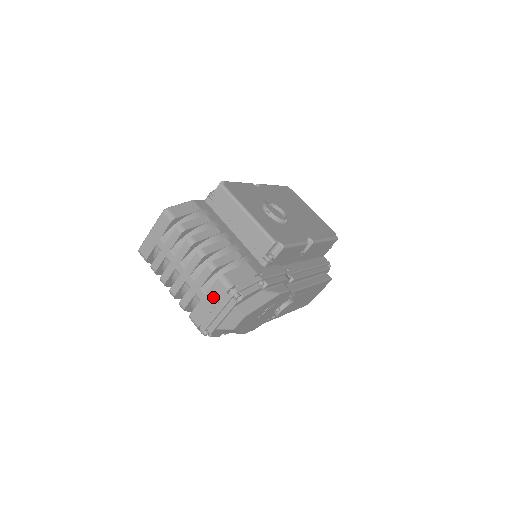
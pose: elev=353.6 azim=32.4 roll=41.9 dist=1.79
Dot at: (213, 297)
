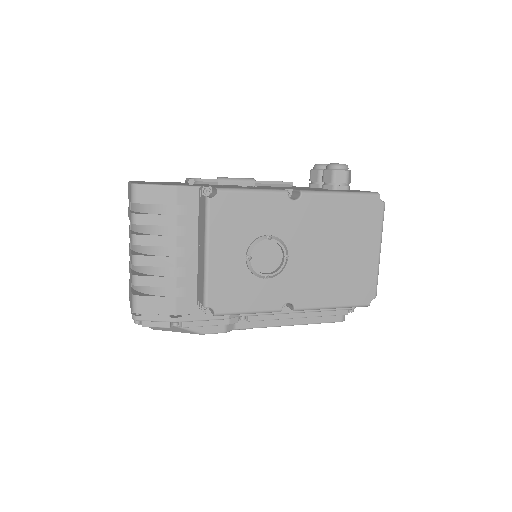
Dot at: occluded
